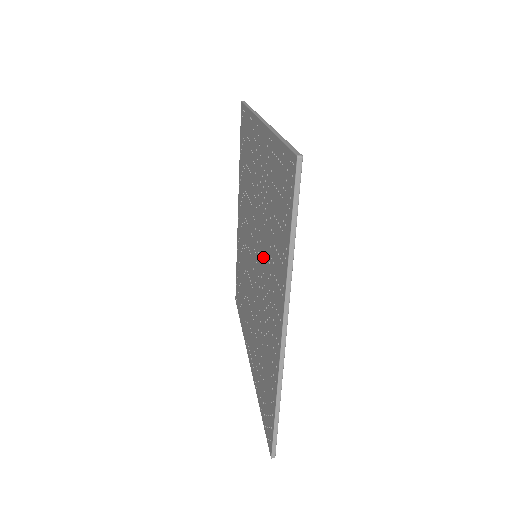
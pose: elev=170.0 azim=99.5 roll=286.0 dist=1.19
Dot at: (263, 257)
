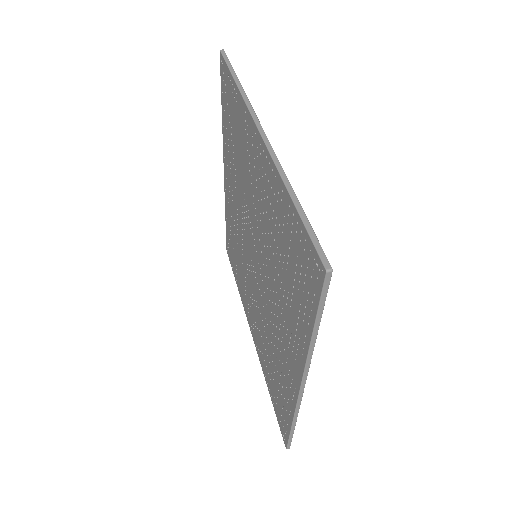
Dot at: (269, 281)
